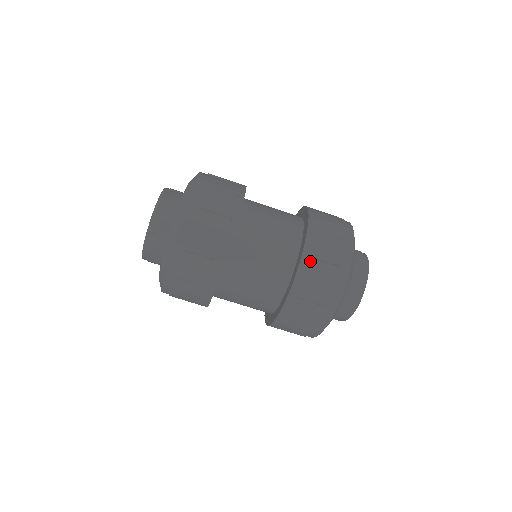
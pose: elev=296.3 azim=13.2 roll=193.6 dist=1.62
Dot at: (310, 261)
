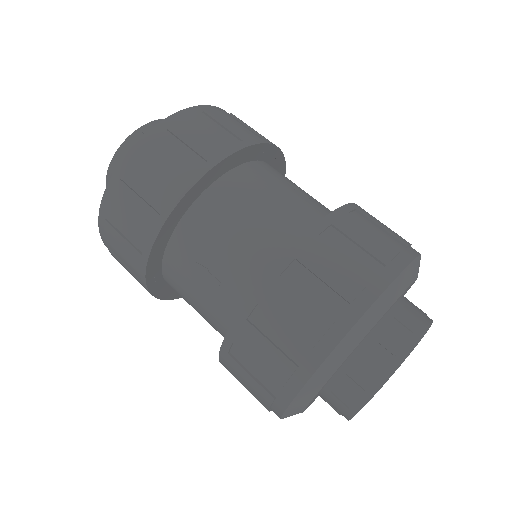
Dot at: (237, 350)
